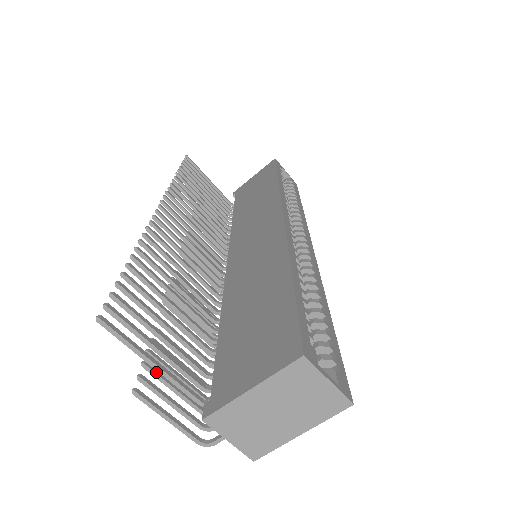
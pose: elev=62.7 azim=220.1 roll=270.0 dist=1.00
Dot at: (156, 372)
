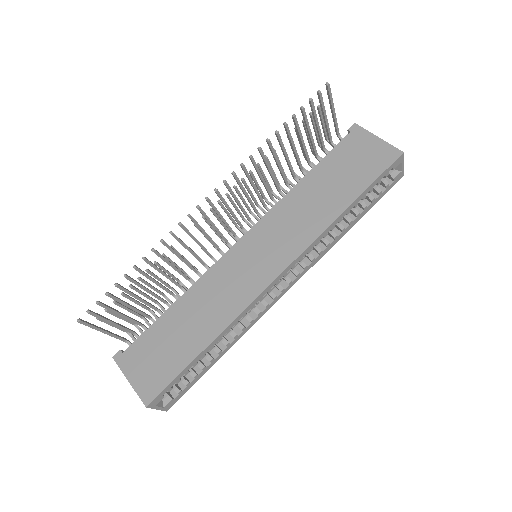
Dot at: (120, 306)
